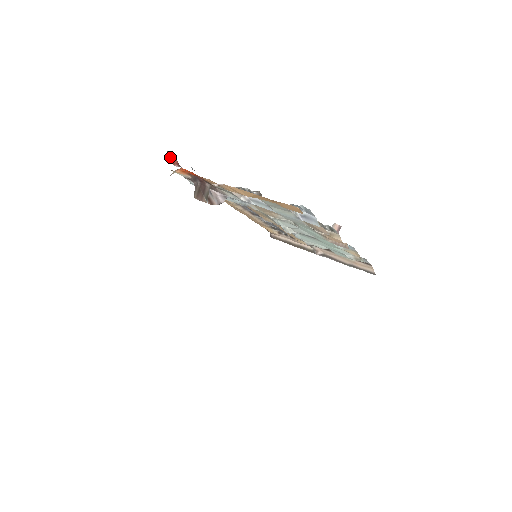
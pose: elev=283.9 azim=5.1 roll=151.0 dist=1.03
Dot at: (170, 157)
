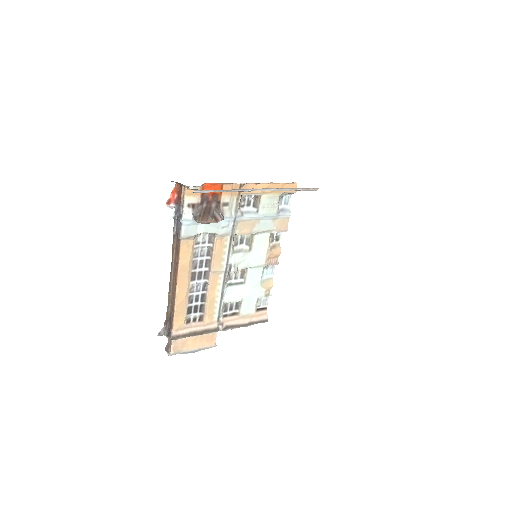
Dot at: (171, 193)
